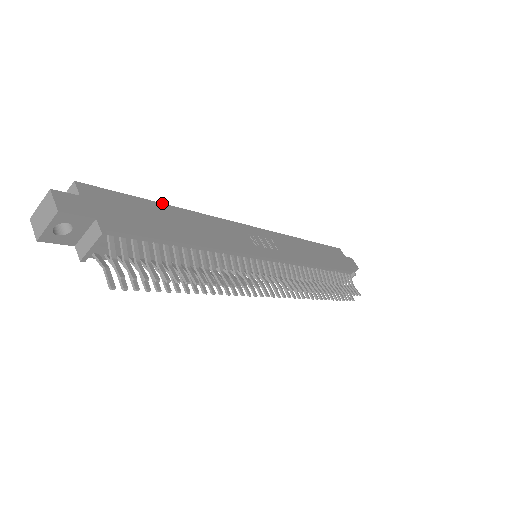
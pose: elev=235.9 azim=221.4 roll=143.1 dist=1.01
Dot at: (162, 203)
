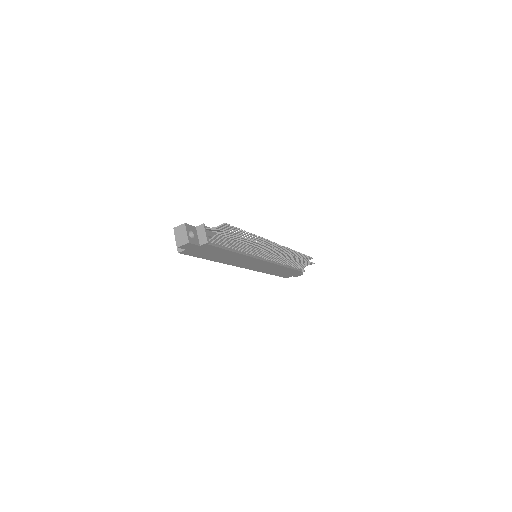
Dot at: occluded
